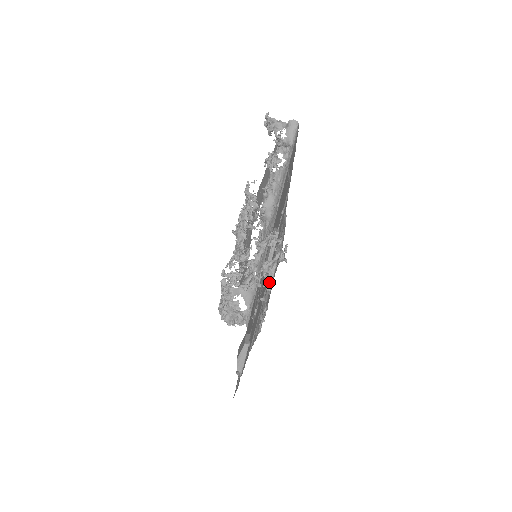
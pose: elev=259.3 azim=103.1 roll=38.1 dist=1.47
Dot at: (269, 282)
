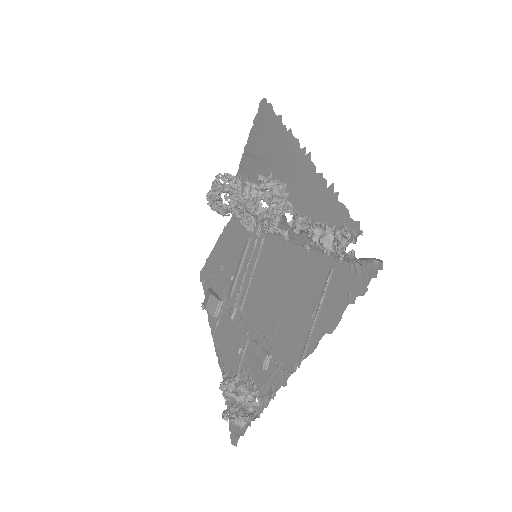
Dot at: occluded
